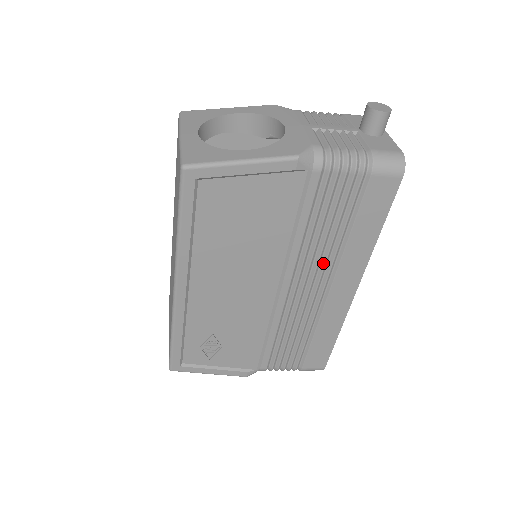
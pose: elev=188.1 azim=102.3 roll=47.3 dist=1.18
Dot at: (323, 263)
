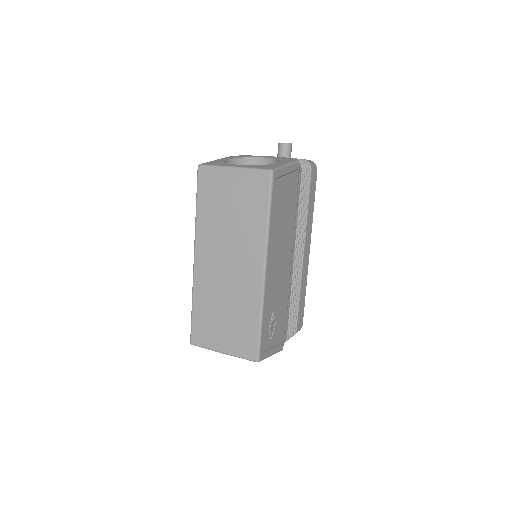
Dot at: (302, 234)
